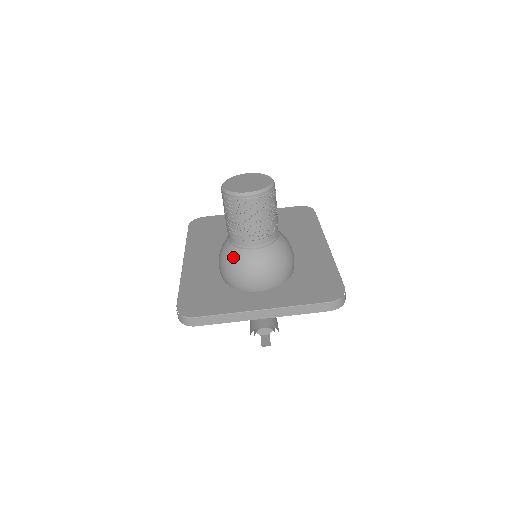
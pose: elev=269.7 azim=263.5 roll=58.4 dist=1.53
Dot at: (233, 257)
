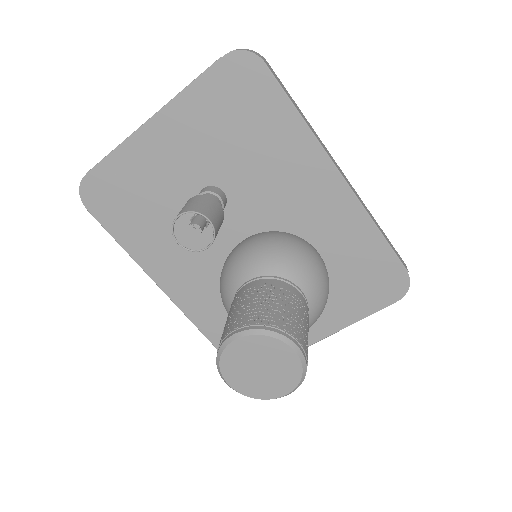
Dot at: occluded
